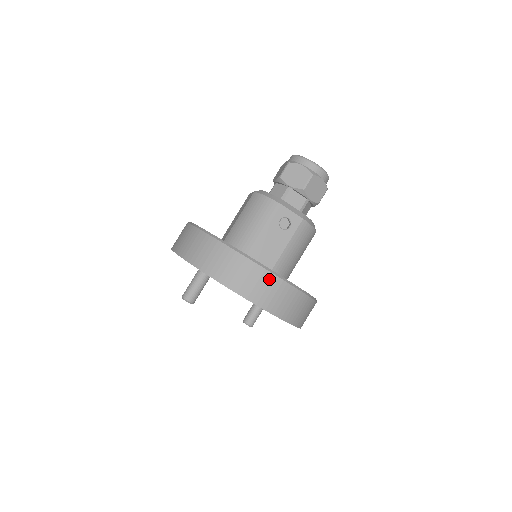
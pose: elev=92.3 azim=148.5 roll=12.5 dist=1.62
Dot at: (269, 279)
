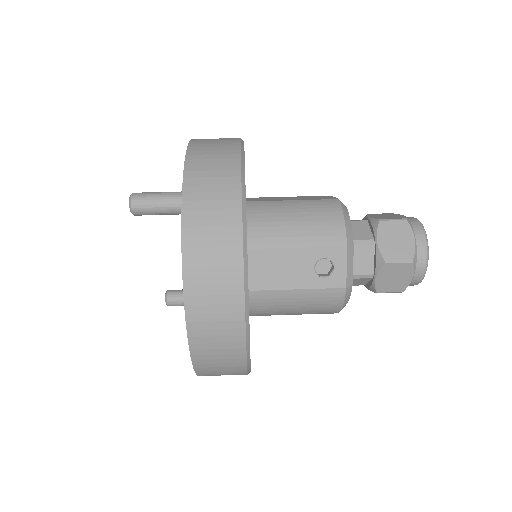
Dot at: (233, 299)
